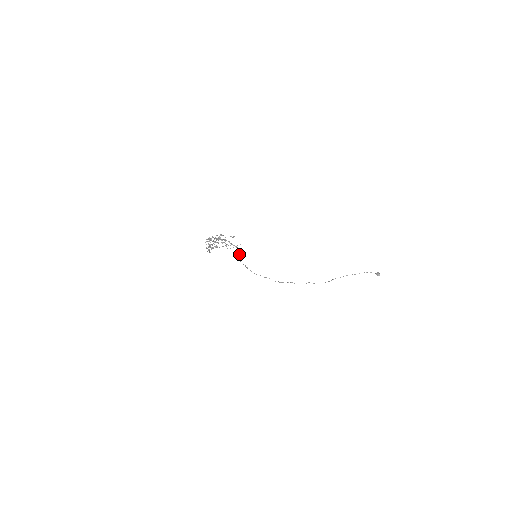
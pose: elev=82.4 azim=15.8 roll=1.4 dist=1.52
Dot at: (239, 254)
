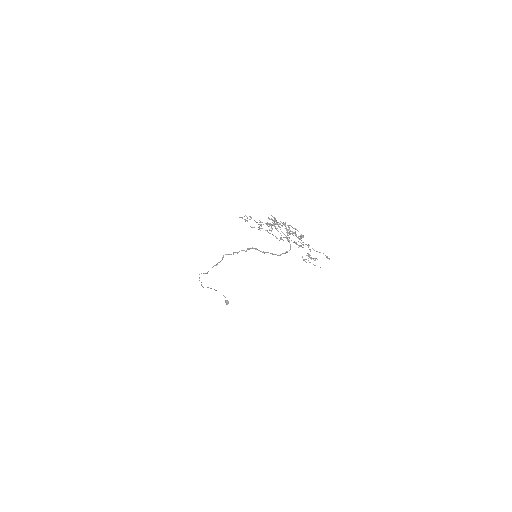
Dot at: (267, 252)
